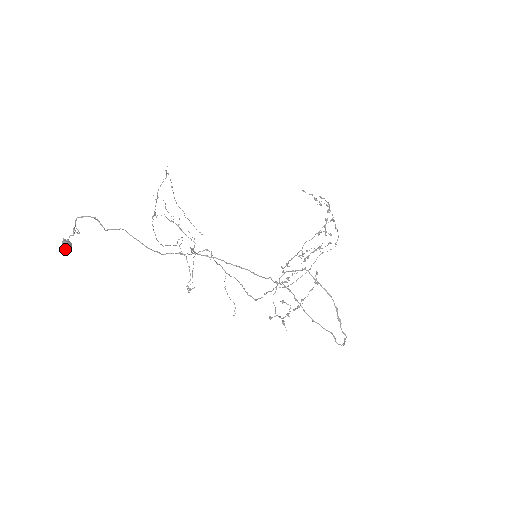
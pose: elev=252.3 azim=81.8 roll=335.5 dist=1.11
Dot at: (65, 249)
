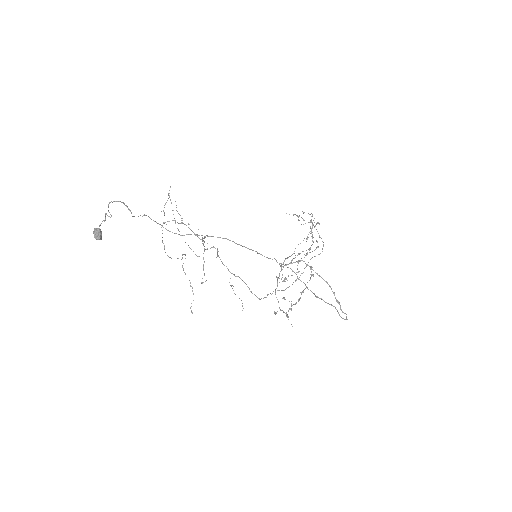
Dot at: (97, 235)
